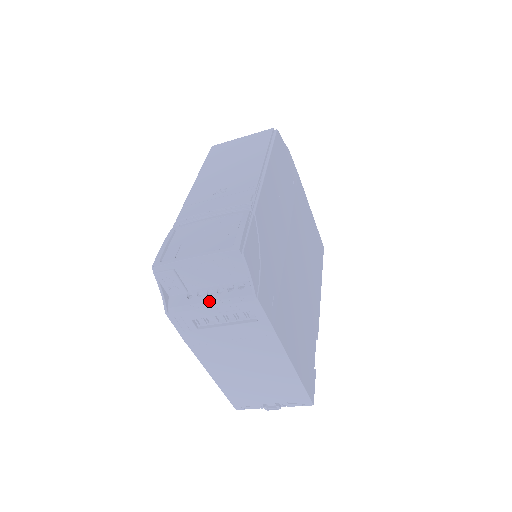
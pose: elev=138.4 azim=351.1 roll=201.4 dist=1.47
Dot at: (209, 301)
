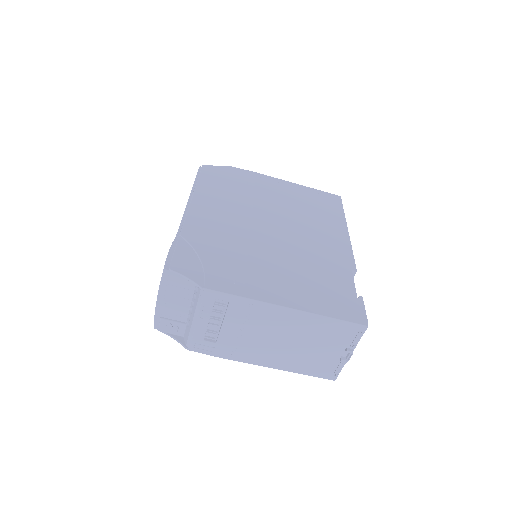
Dot at: (193, 318)
